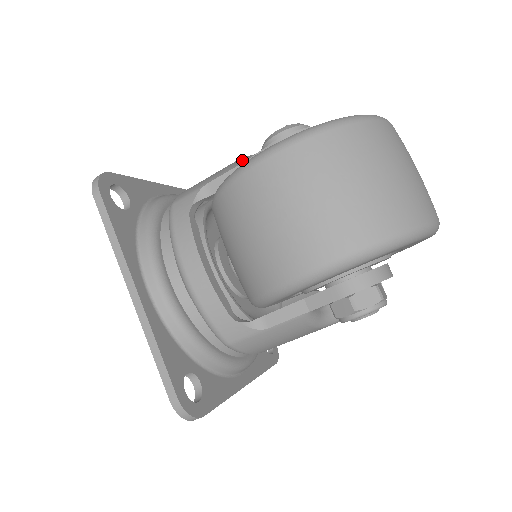
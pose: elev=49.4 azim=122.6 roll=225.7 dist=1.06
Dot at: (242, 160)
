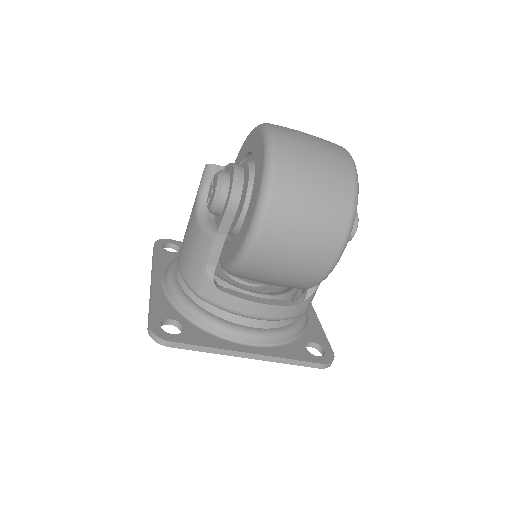
Dot at: (209, 231)
